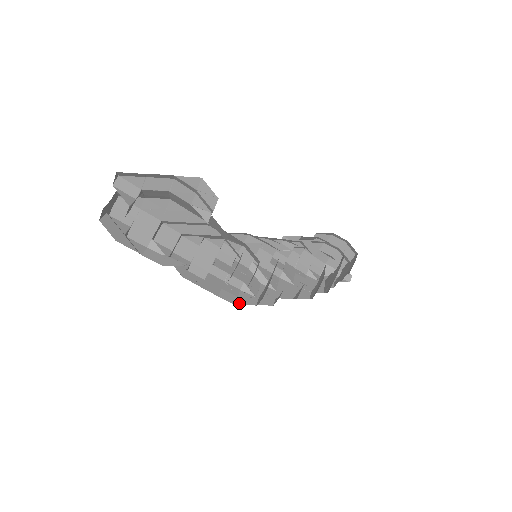
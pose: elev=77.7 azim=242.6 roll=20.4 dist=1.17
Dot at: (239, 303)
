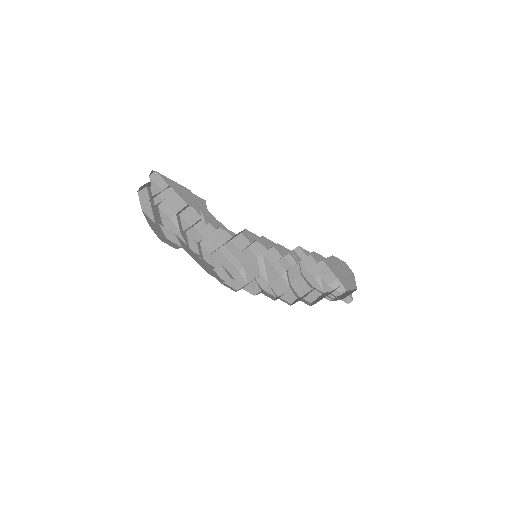
Dot at: (227, 282)
